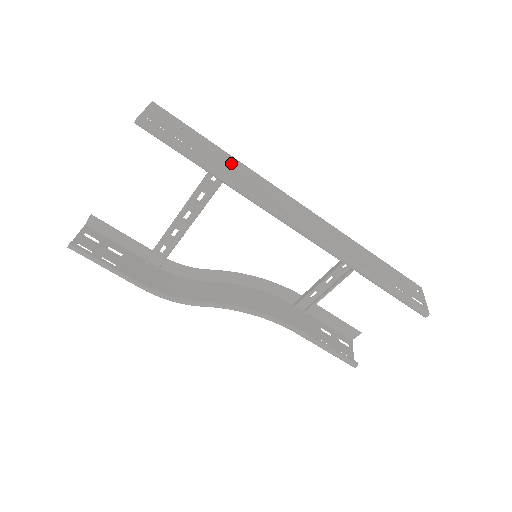
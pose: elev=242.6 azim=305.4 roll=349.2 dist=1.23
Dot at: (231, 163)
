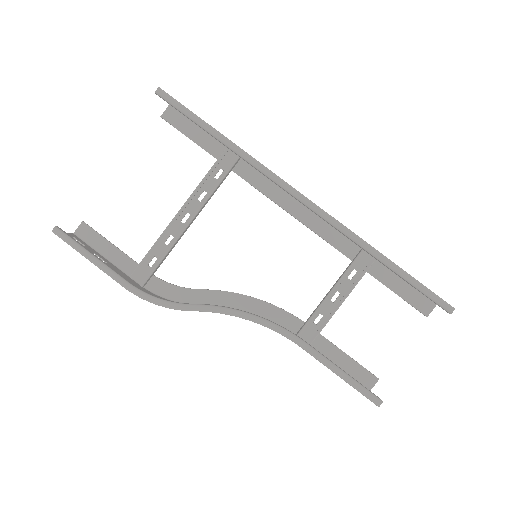
Dot at: occluded
